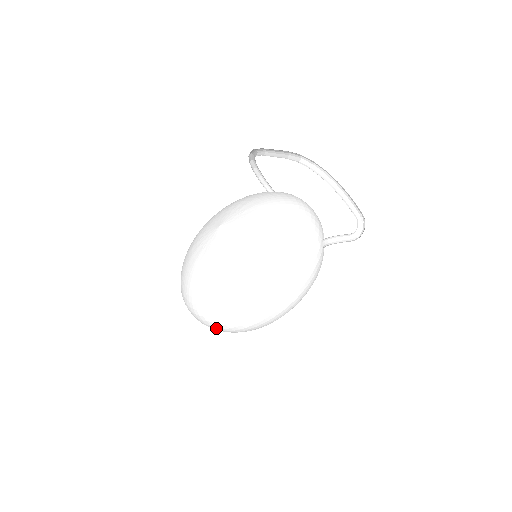
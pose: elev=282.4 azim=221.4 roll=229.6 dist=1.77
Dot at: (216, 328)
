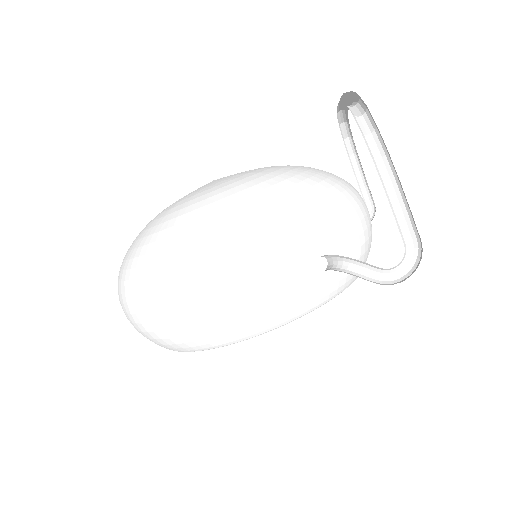
Dot at: occluded
